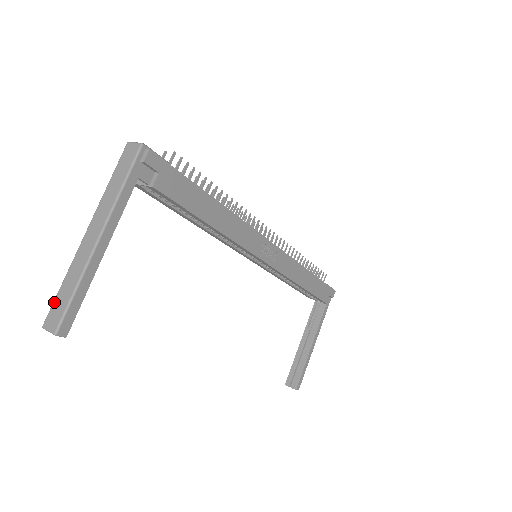
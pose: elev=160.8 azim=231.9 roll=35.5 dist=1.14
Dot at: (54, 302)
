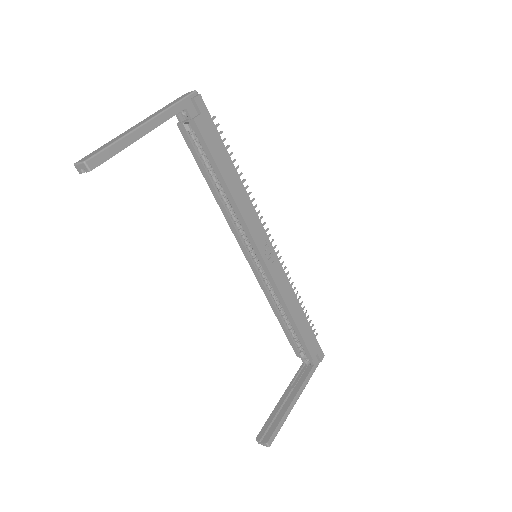
Dot at: occluded
